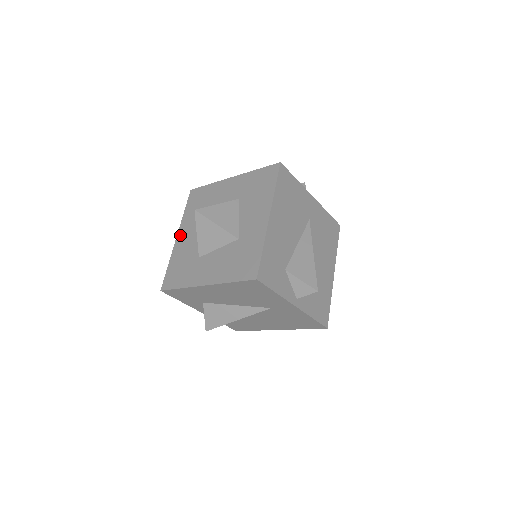
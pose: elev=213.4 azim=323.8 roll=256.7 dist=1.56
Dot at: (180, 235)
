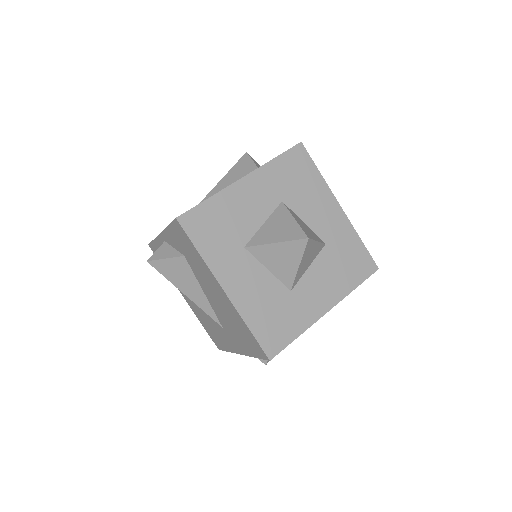
Dot at: (249, 182)
